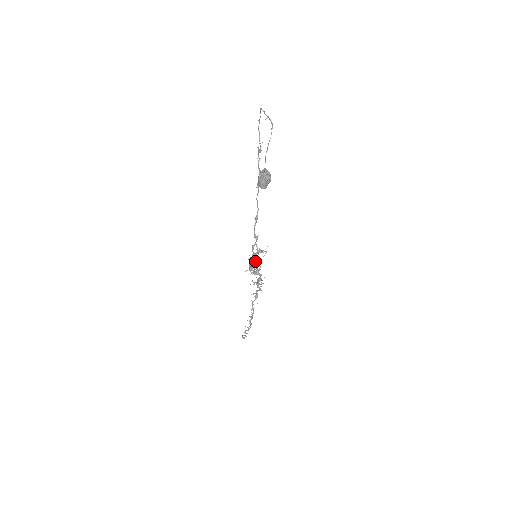
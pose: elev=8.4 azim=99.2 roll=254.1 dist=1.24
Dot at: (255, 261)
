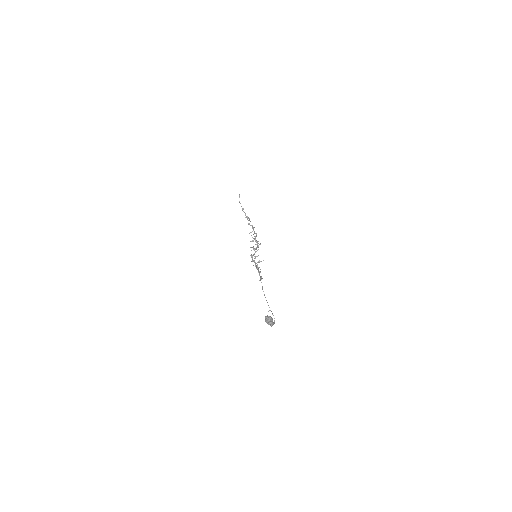
Dot at: occluded
